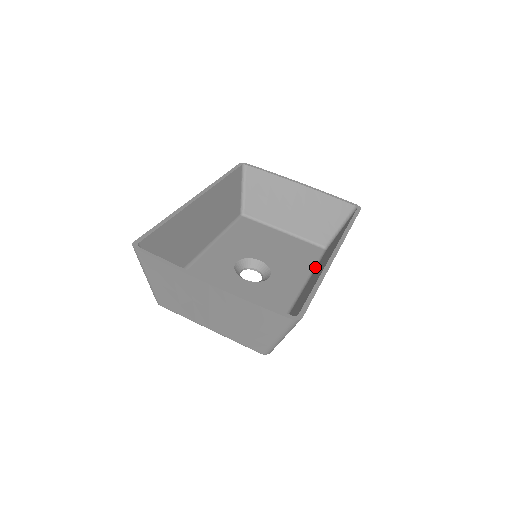
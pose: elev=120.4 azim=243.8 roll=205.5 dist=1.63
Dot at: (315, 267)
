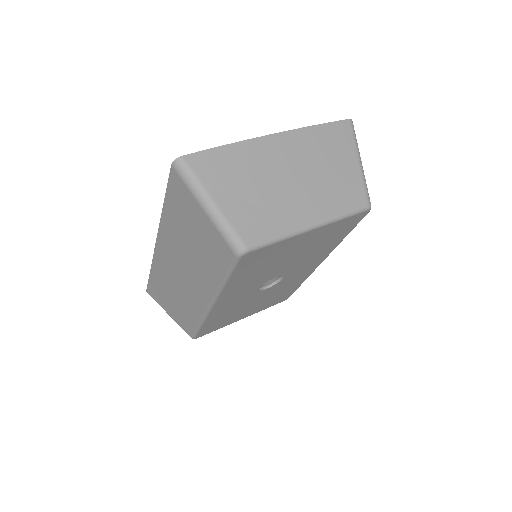
Dot at: occluded
